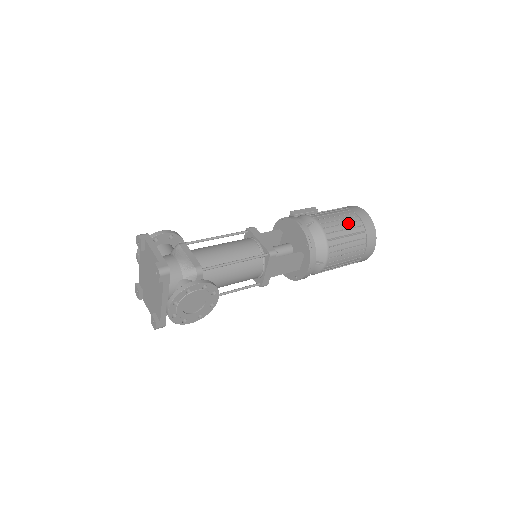
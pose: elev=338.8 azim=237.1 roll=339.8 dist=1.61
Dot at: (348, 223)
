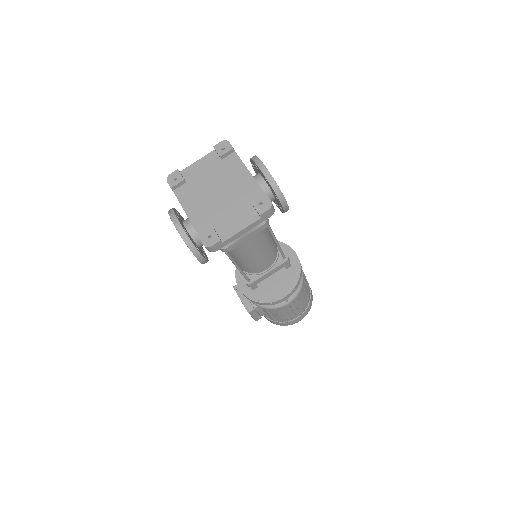
Dot at: occluded
